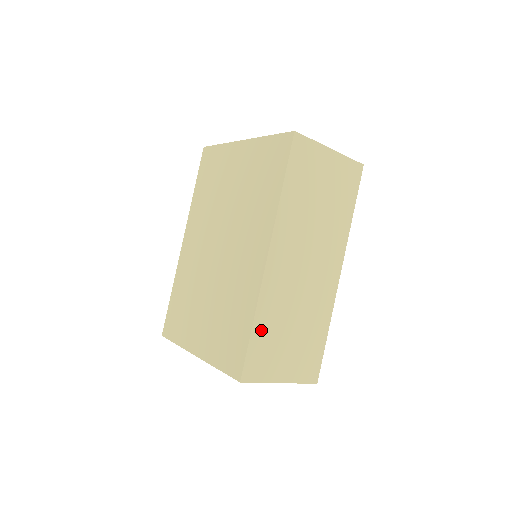
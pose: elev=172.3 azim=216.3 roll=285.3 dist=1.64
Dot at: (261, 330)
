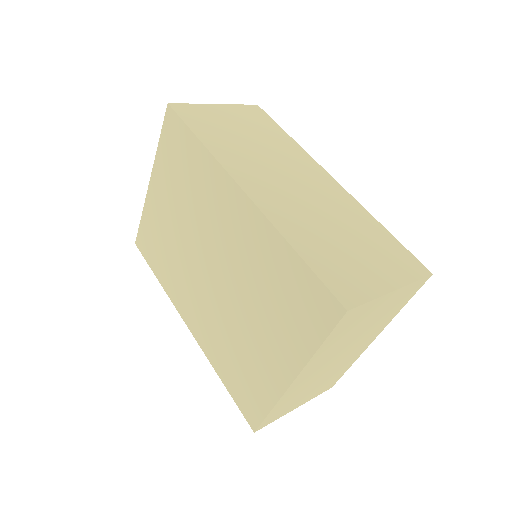
Dot at: (310, 252)
